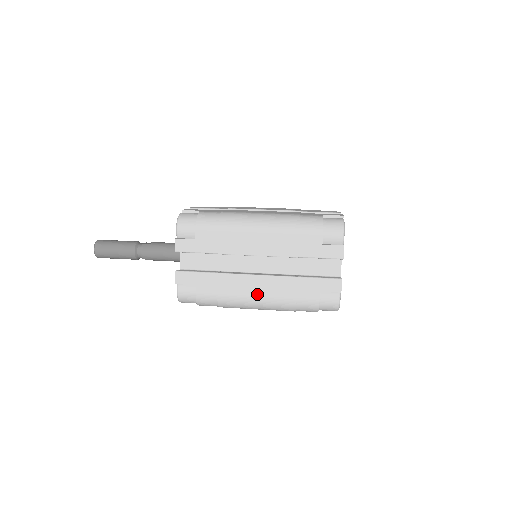
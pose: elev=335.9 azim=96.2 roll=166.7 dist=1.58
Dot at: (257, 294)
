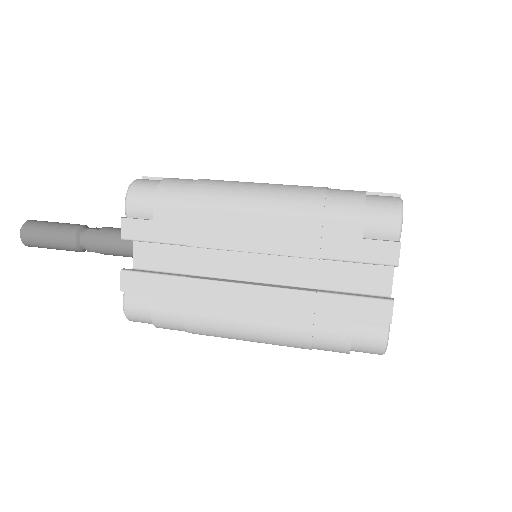
Dot at: (247, 316)
